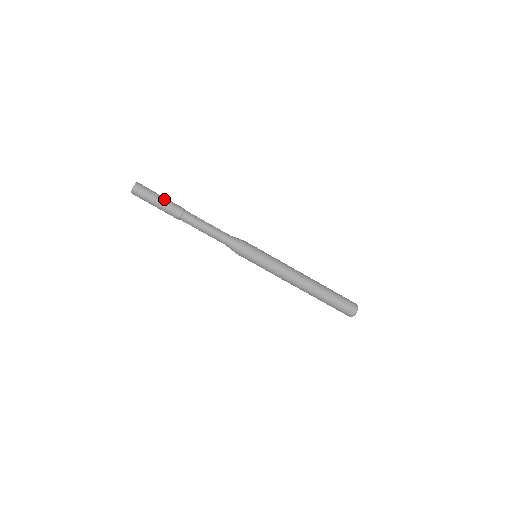
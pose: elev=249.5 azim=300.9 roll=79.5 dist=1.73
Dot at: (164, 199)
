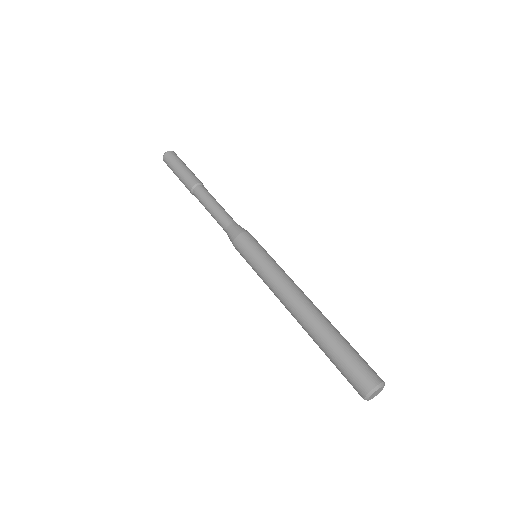
Dot at: (191, 171)
